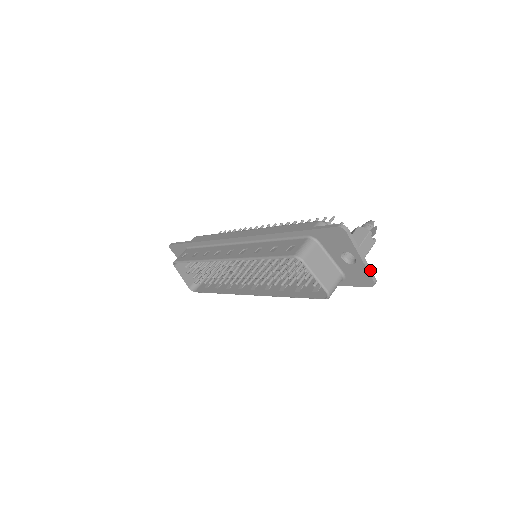
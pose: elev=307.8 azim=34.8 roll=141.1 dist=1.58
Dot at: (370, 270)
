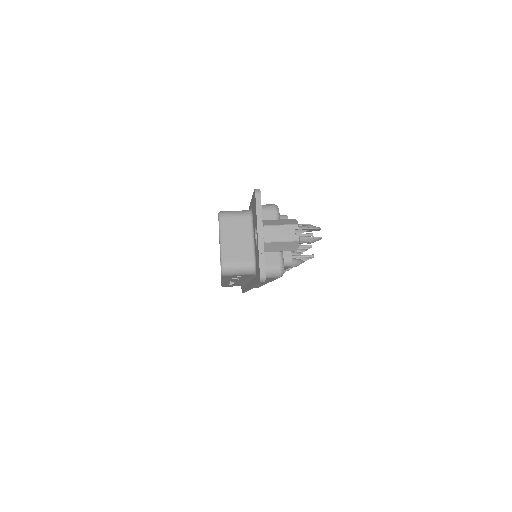
Dot at: (263, 257)
